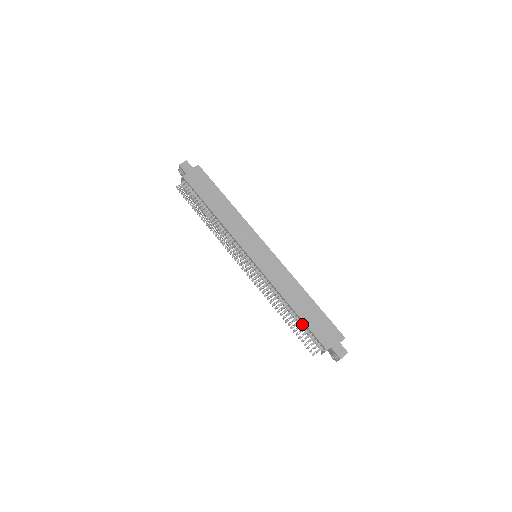
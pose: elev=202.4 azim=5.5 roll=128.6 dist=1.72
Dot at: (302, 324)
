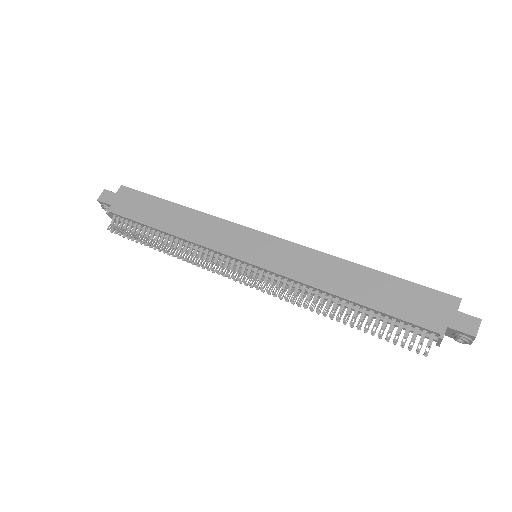
Dot at: (378, 315)
